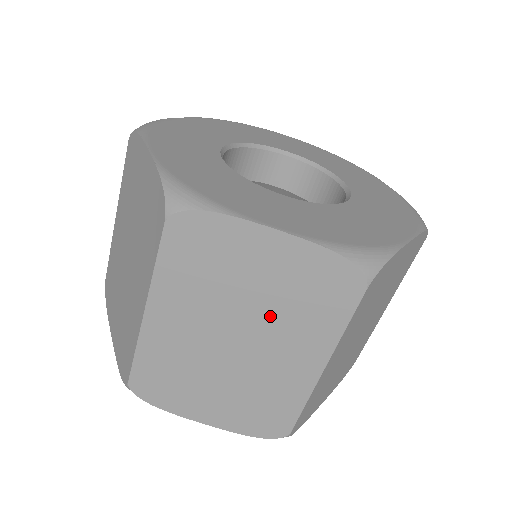
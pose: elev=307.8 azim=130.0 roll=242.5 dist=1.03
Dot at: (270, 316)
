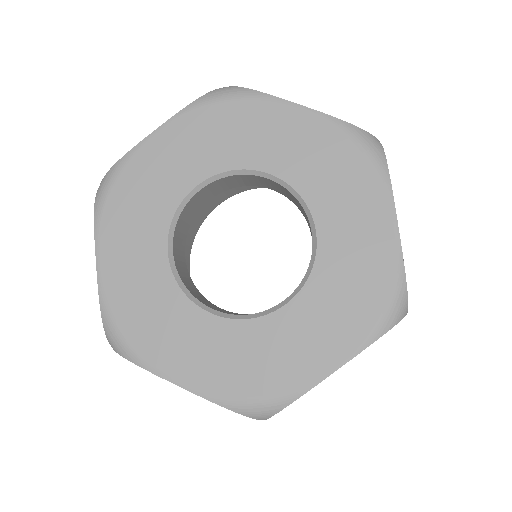
Dot at: occluded
